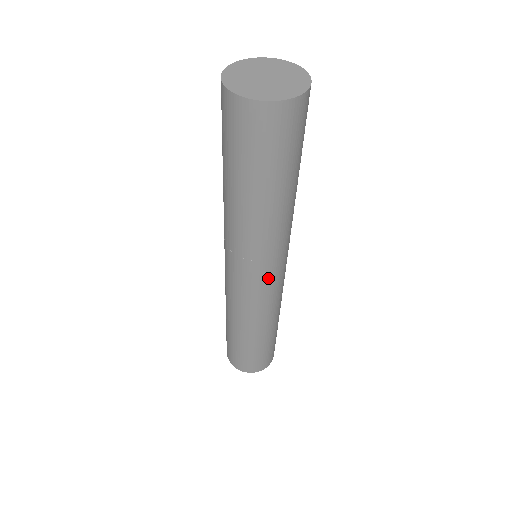
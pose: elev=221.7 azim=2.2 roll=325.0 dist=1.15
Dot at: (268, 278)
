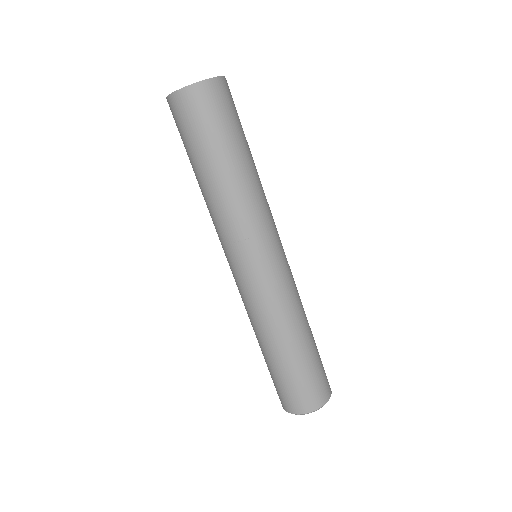
Dot at: (272, 257)
